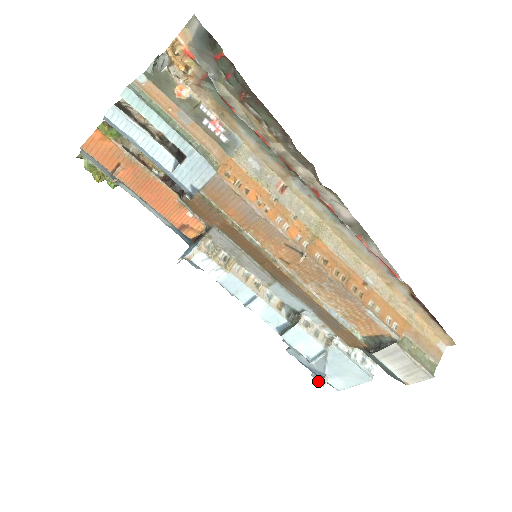
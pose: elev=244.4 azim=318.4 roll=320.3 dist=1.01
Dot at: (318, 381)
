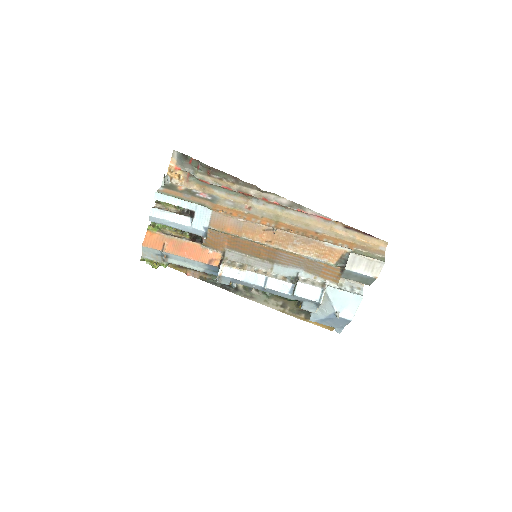
Dot at: (341, 331)
